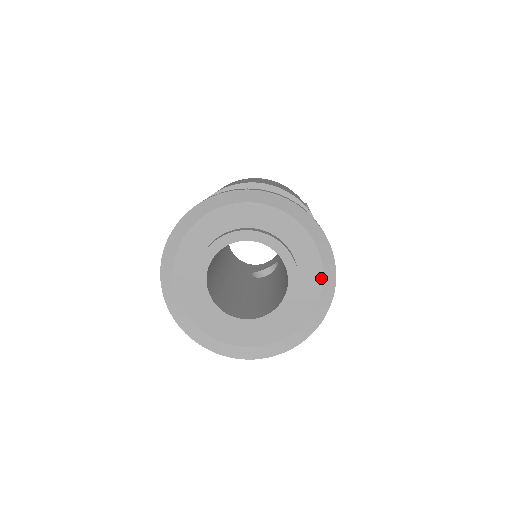
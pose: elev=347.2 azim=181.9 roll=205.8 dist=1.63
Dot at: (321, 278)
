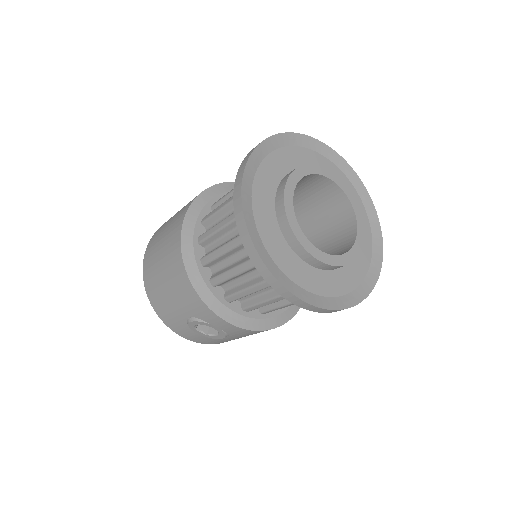
Dot at: (361, 280)
